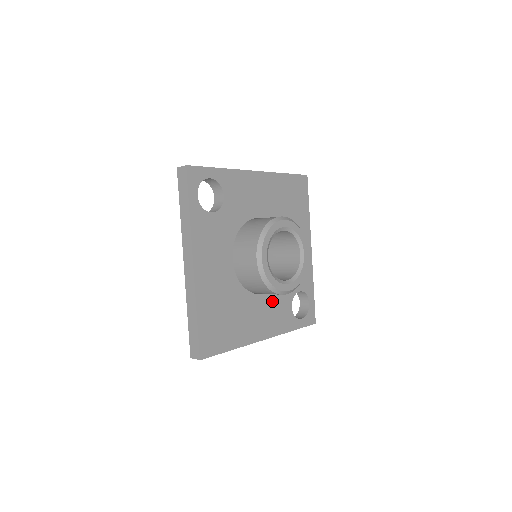
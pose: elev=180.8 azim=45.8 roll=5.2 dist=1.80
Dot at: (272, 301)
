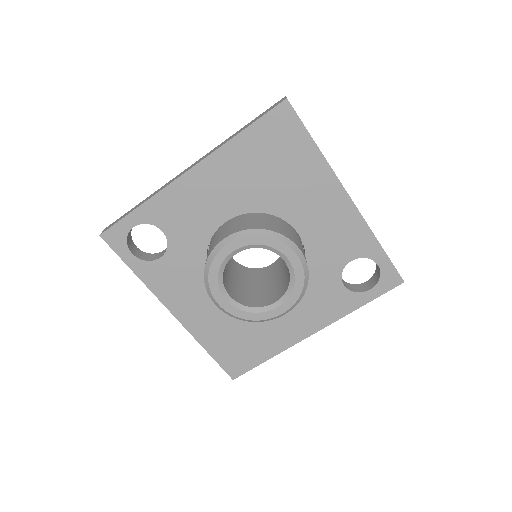
Dot at: (304, 294)
